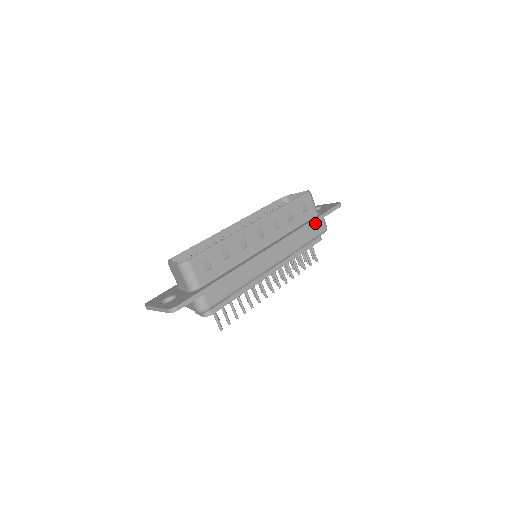
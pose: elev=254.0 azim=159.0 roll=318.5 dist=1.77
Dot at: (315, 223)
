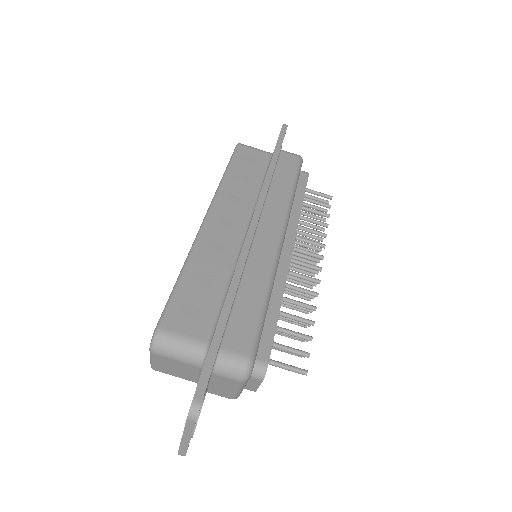
Dot at: (279, 161)
